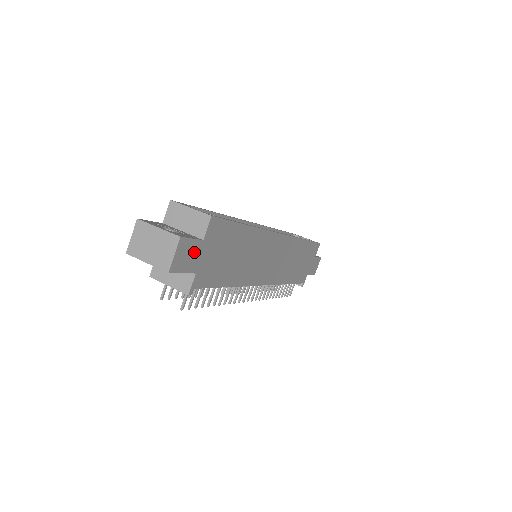
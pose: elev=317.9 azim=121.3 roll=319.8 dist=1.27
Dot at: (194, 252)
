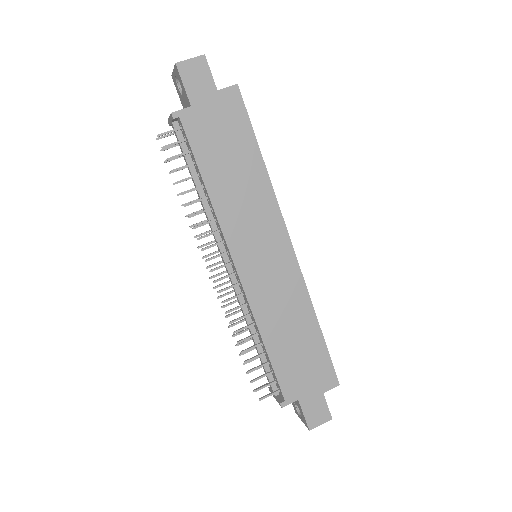
Dot at: (204, 86)
